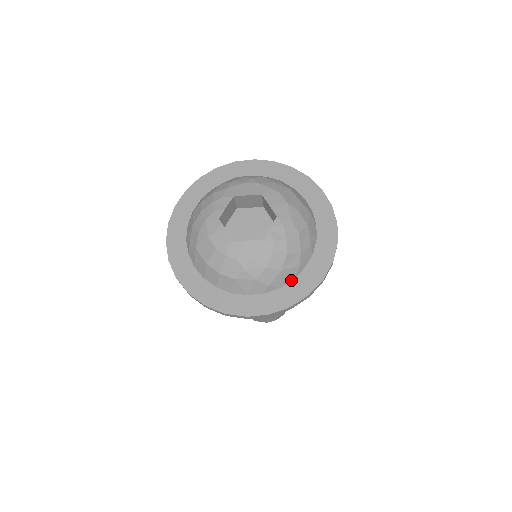
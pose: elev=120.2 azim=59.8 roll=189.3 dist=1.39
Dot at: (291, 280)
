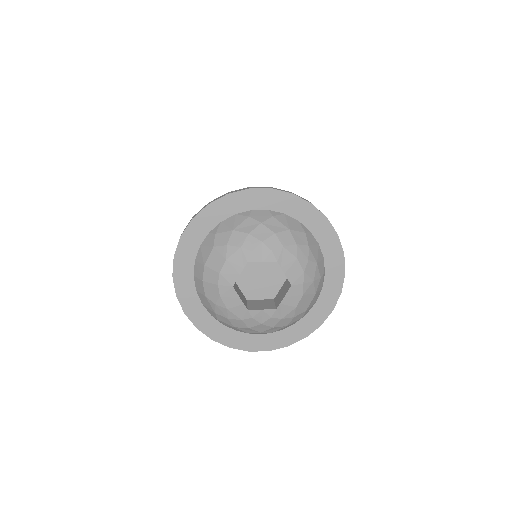
Dot at: (235, 329)
